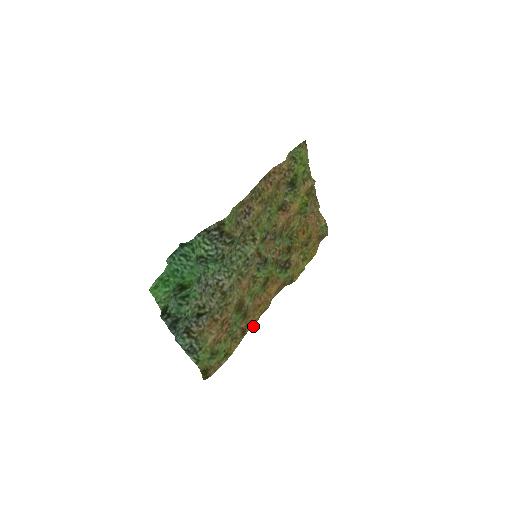
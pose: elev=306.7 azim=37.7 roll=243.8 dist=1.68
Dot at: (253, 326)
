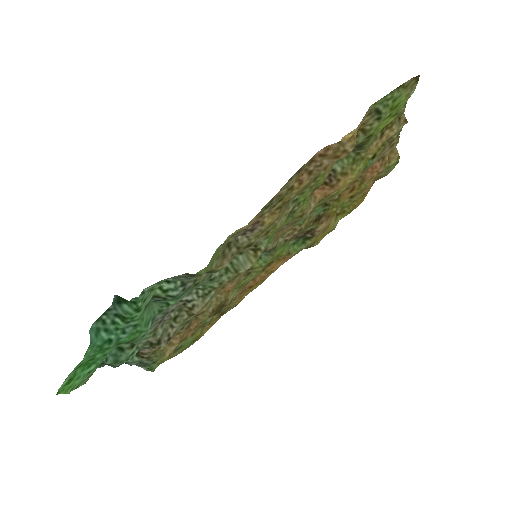
Dot at: (237, 304)
